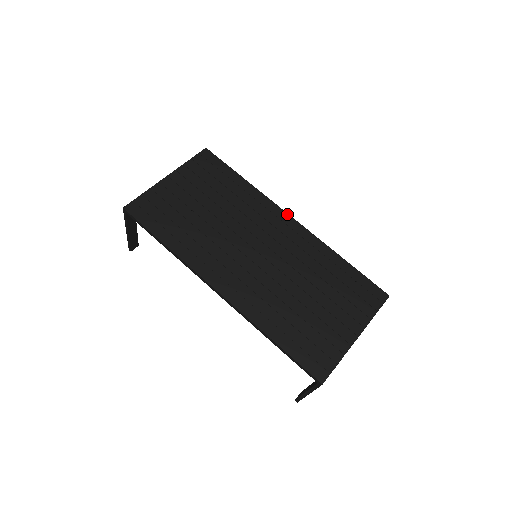
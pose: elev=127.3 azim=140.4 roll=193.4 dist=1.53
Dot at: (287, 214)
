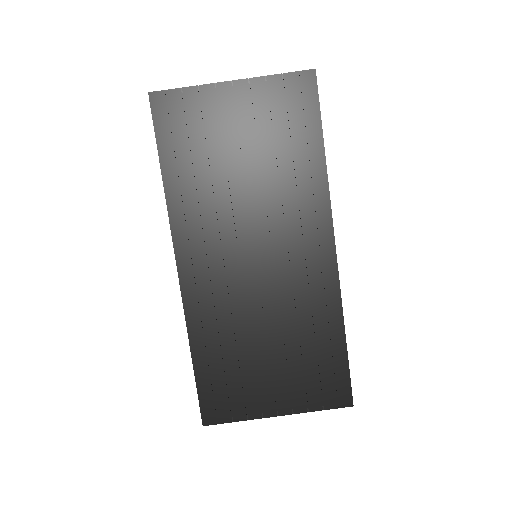
Dot at: (333, 237)
